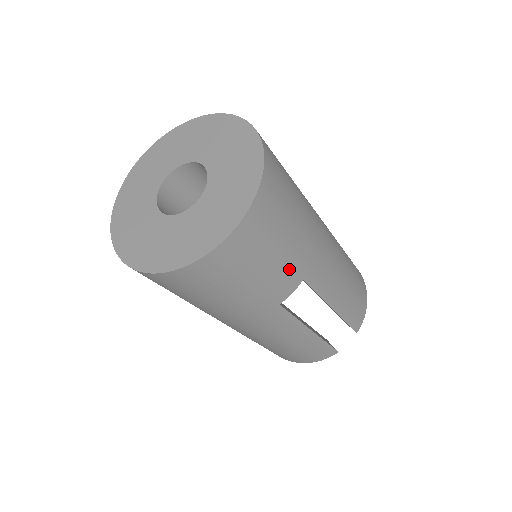
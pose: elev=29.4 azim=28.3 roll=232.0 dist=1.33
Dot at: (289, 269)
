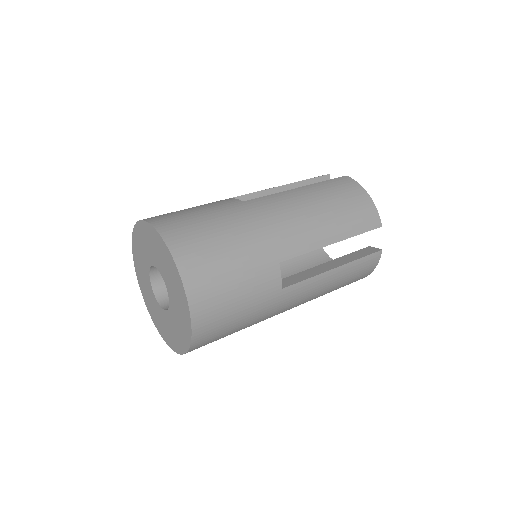
Dot at: occluded
